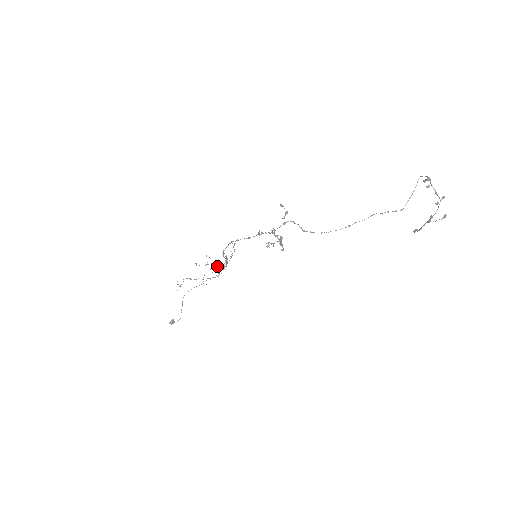
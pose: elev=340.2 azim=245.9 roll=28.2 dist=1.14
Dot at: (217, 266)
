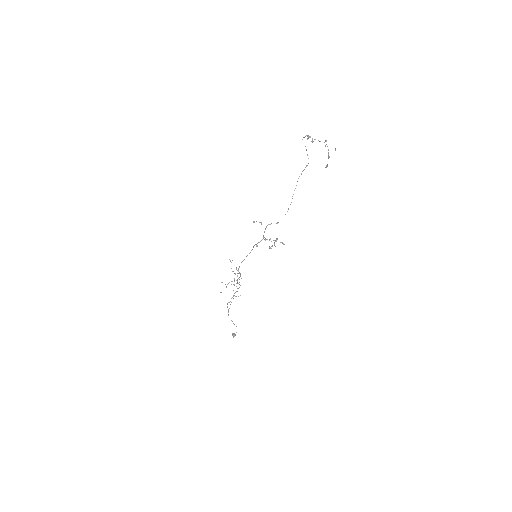
Dot at: occluded
